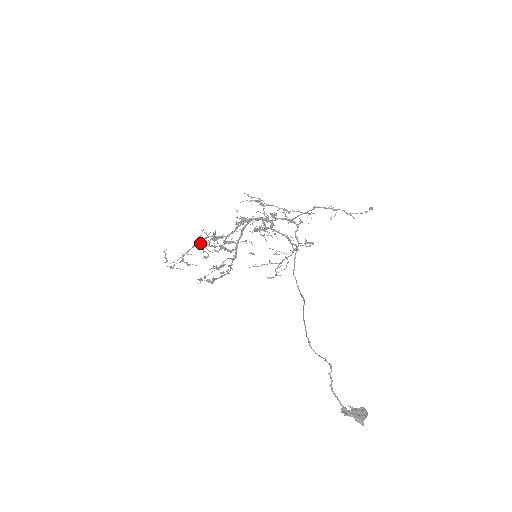
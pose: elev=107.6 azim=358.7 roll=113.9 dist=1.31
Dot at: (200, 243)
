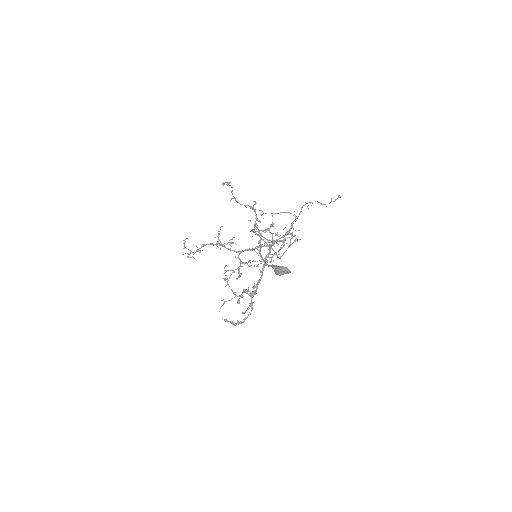
Dot at: (224, 270)
